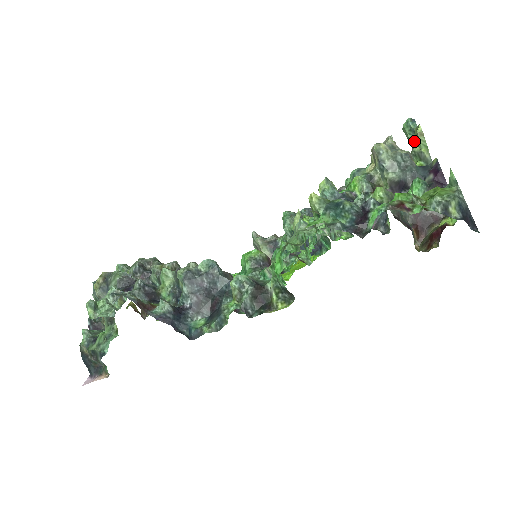
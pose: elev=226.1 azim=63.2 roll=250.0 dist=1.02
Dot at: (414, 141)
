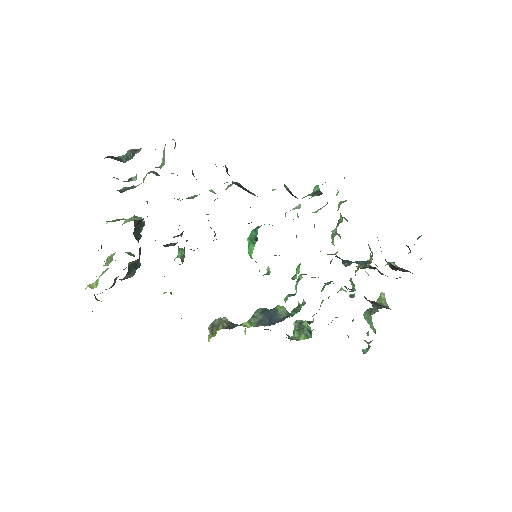
Dot at: (374, 310)
